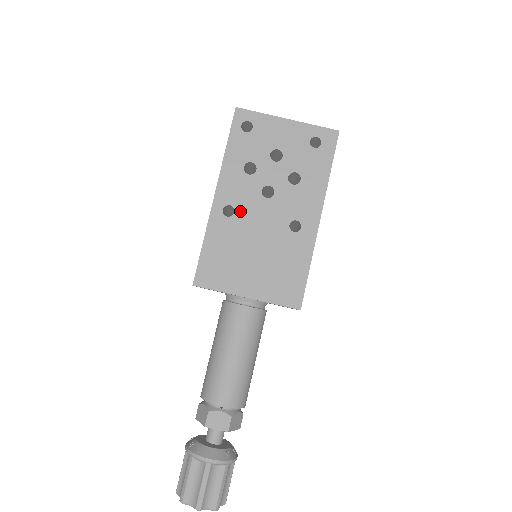
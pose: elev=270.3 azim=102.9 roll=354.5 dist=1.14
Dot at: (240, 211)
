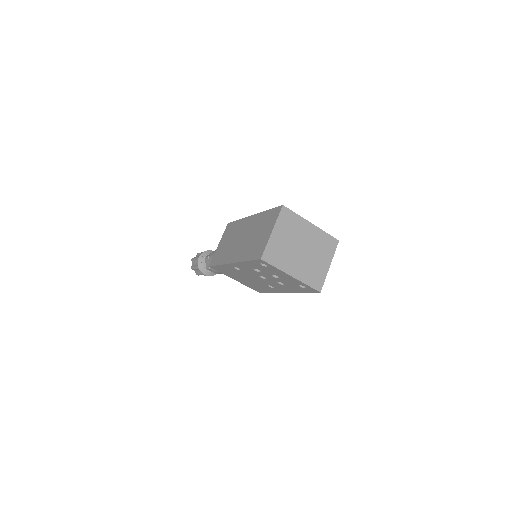
Dot at: (244, 272)
